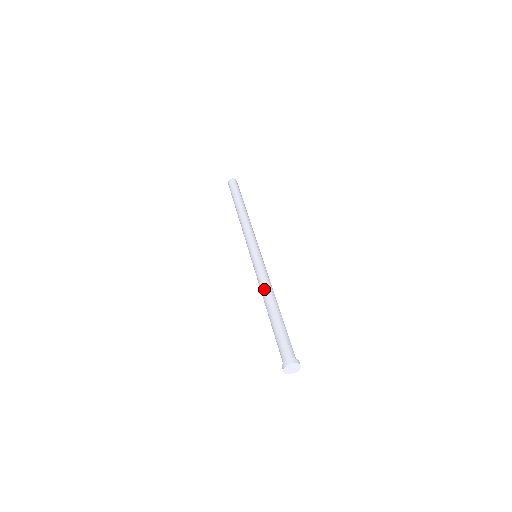
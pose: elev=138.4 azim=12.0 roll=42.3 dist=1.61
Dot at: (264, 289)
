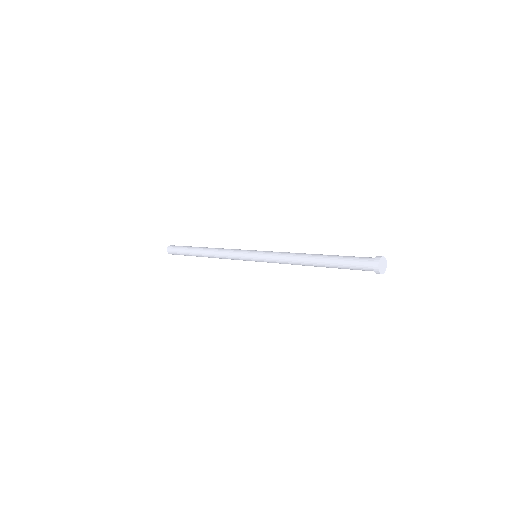
Dot at: occluded
